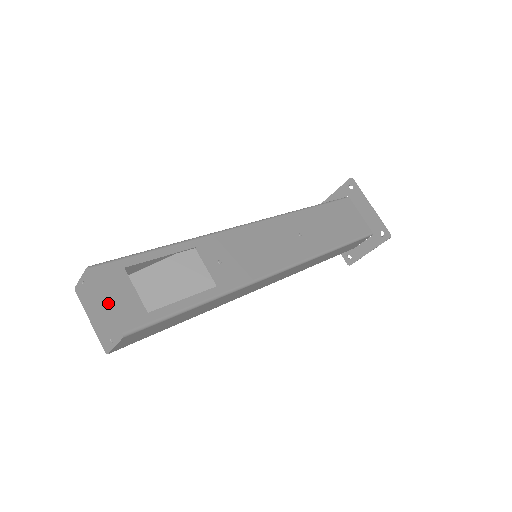
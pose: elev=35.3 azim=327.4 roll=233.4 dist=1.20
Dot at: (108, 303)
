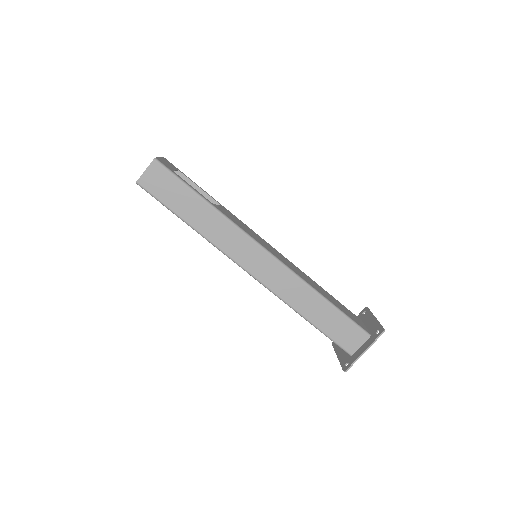
Dot at: (160, 158)
